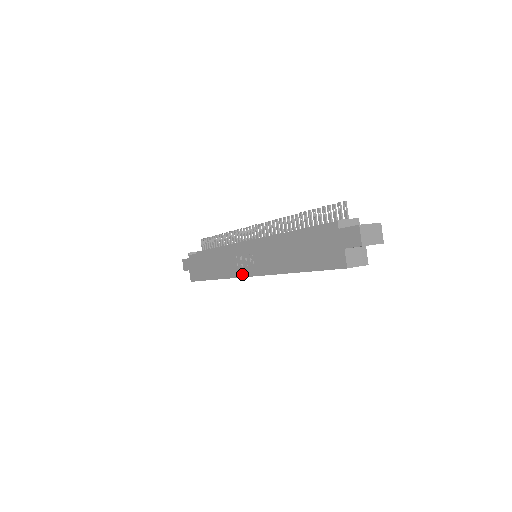
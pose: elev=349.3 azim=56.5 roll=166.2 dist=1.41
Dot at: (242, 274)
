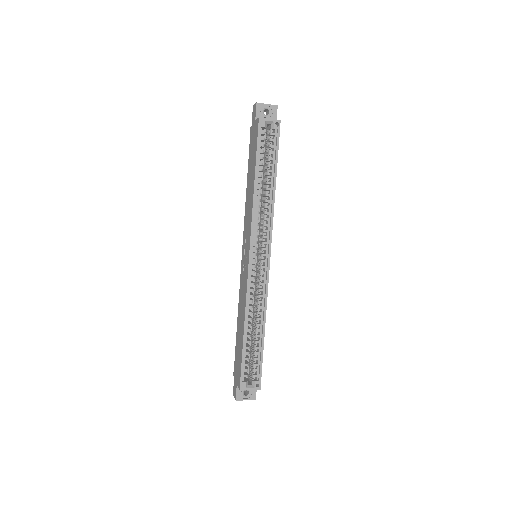
Dot at: (247, 267)
